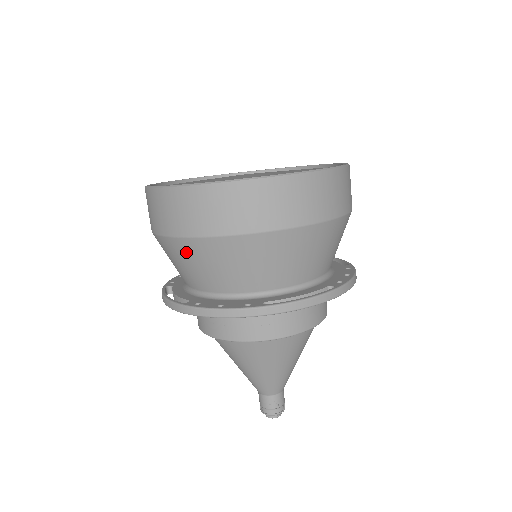
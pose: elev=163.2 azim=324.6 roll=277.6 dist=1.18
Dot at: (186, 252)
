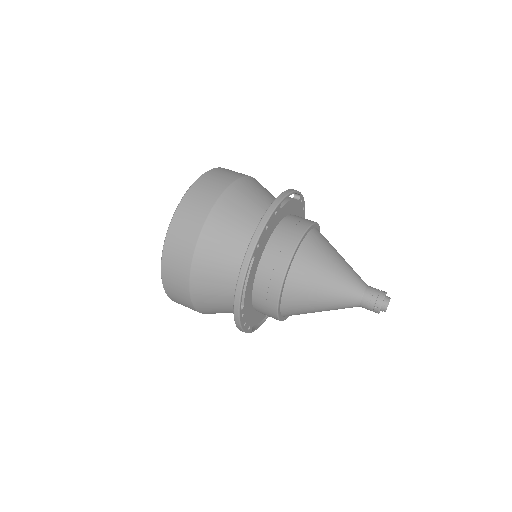
Dot at: (214, 234)
